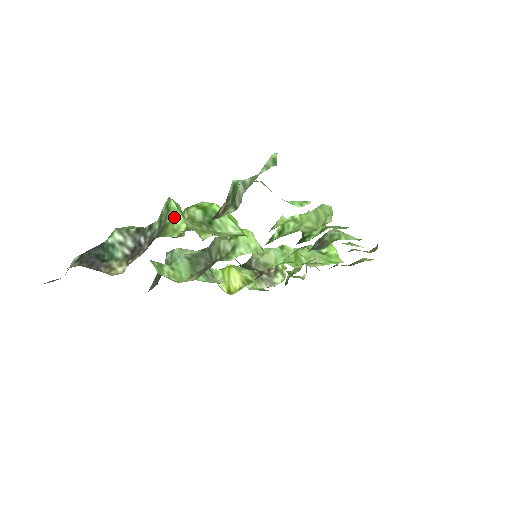
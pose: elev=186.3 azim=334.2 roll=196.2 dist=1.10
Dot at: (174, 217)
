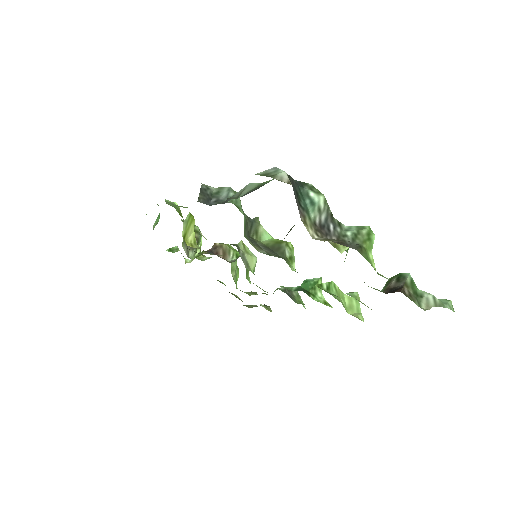
Dot at: (369, 248)
